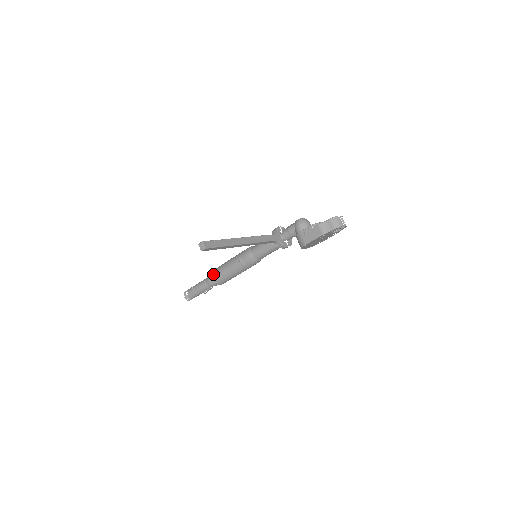
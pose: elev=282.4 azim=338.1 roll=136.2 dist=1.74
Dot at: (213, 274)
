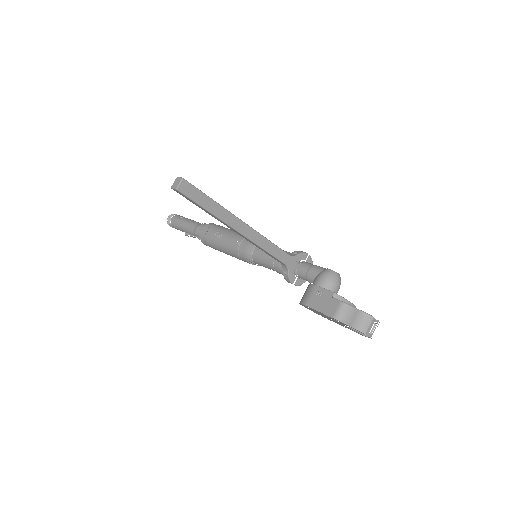
Dot at: (206, 226)
